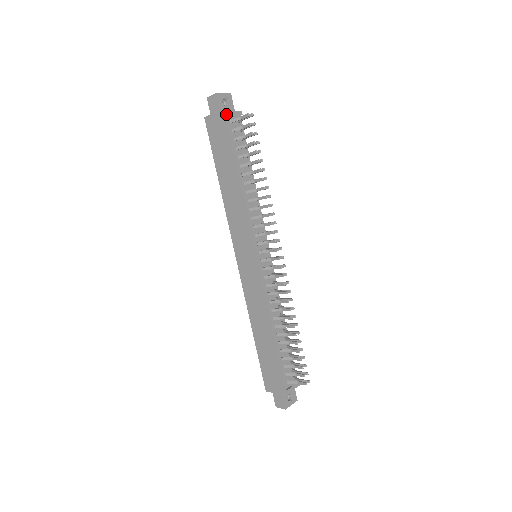
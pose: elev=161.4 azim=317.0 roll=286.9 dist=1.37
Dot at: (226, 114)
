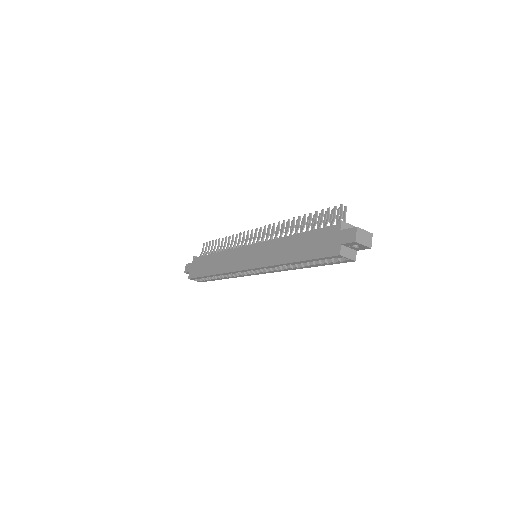
Dot at: (194, 257)
